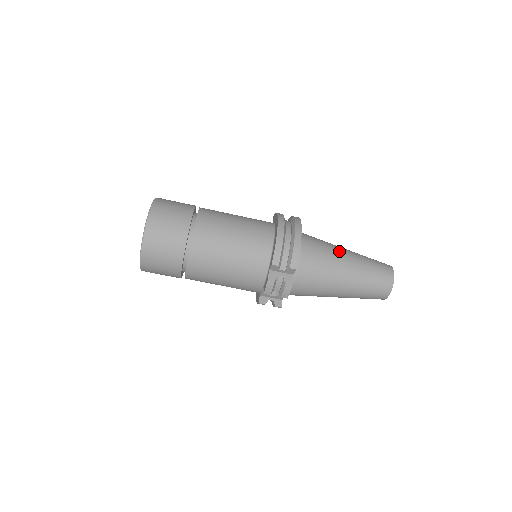
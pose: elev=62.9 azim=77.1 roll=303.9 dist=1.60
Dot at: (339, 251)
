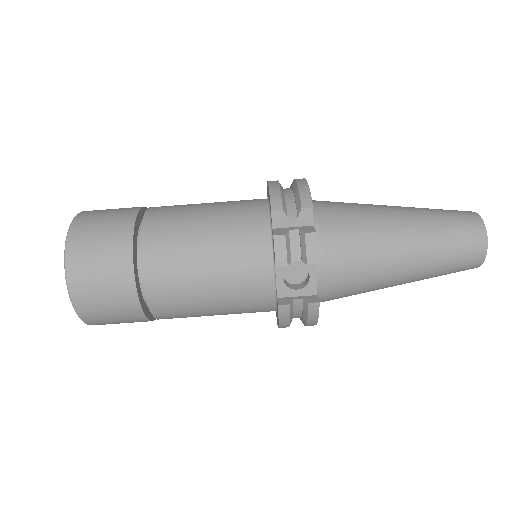
Dot at: occluded
